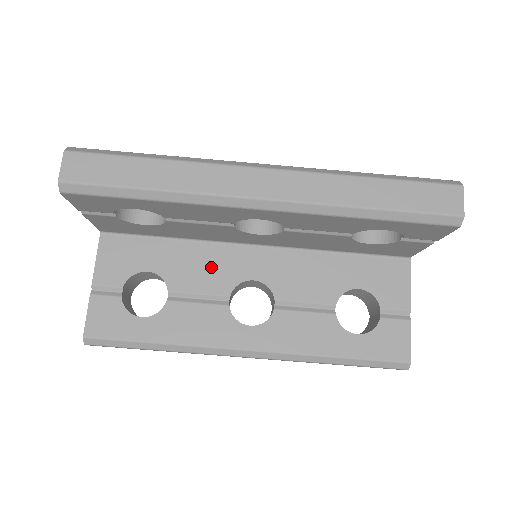
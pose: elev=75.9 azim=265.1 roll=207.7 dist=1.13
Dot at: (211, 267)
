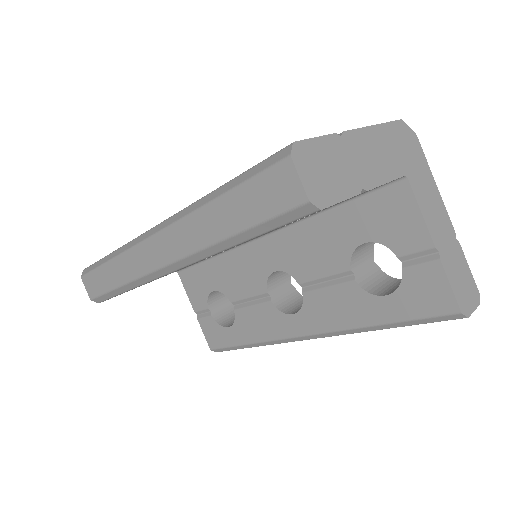
Dot at: (243, 272)
